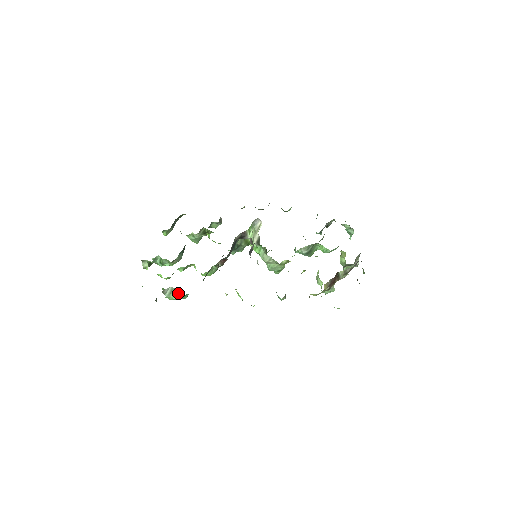
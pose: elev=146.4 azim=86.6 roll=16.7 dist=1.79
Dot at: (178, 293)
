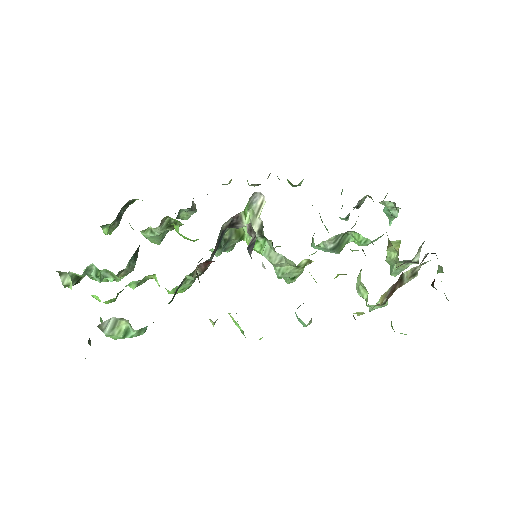
Dot at: (127, 327)
